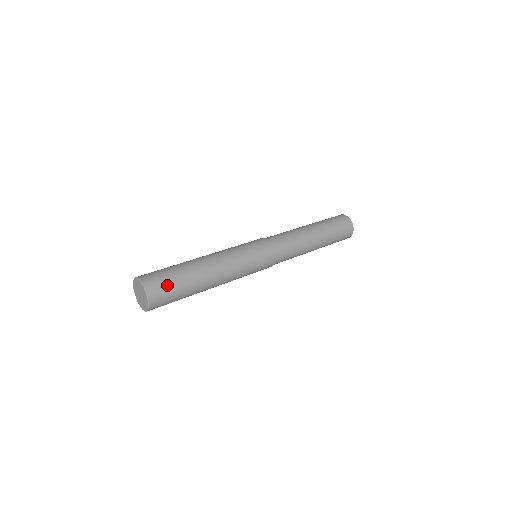
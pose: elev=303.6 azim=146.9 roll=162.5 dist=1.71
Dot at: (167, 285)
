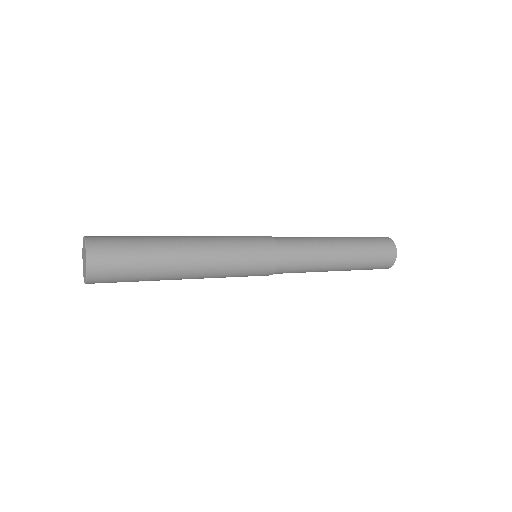
Dot at: (118, 248)
